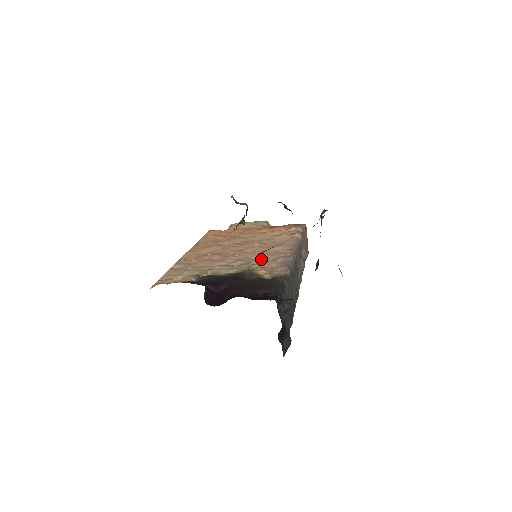
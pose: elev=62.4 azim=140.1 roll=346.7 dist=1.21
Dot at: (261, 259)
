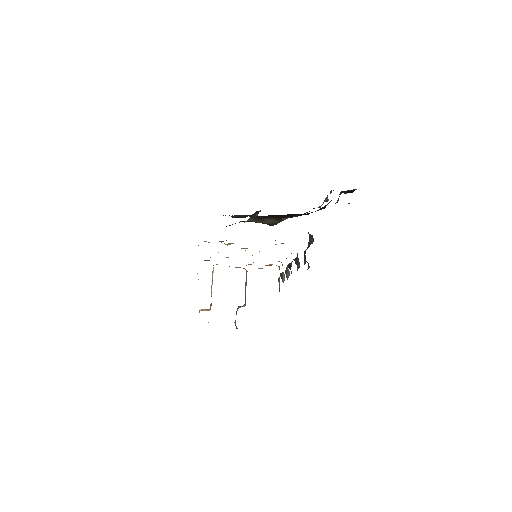
Dot at: occluded
